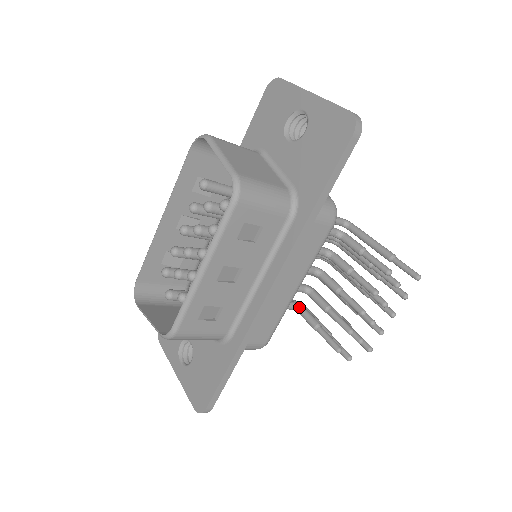
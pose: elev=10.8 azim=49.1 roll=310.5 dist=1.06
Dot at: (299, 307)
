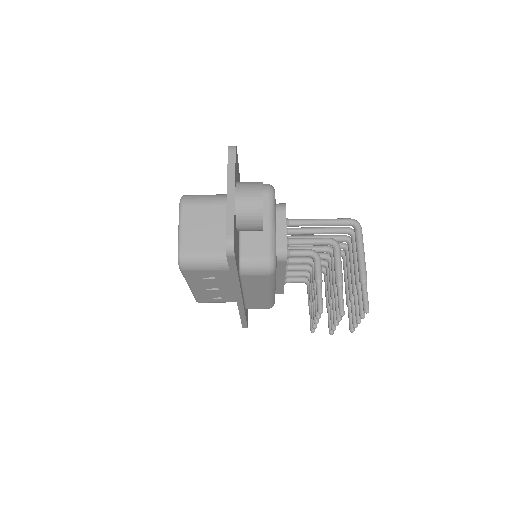
Dot at: (307, 283)
